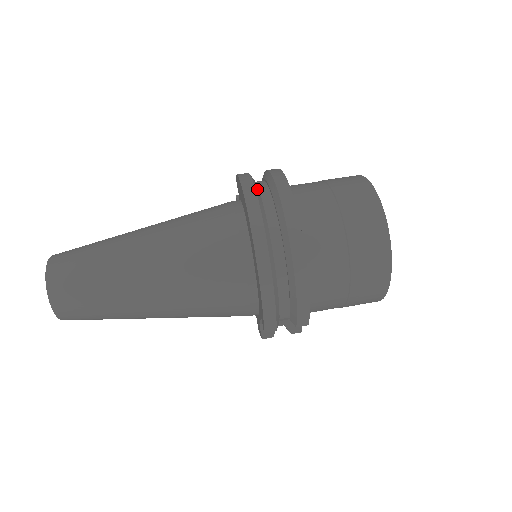
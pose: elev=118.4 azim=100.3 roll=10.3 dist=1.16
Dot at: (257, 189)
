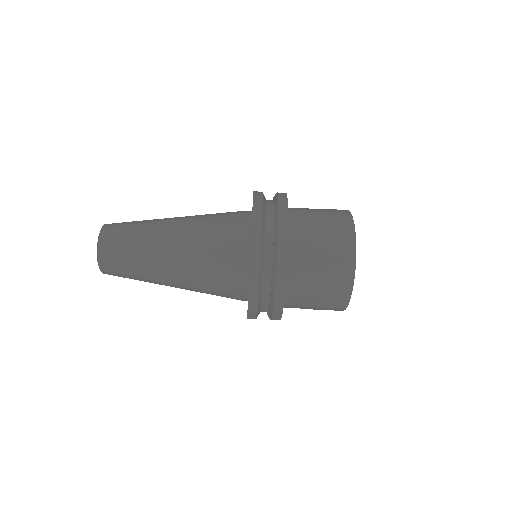
Dot at: (264, 213)
